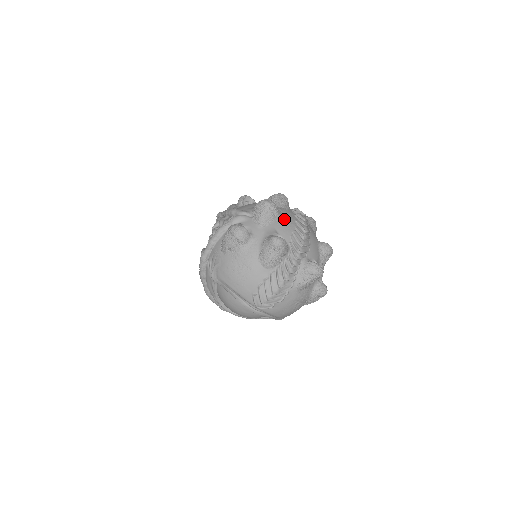
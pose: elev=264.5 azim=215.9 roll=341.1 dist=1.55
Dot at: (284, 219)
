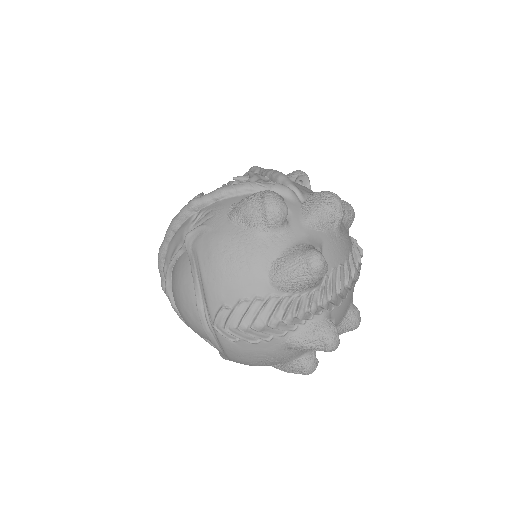
Dot at: (340, 239)
